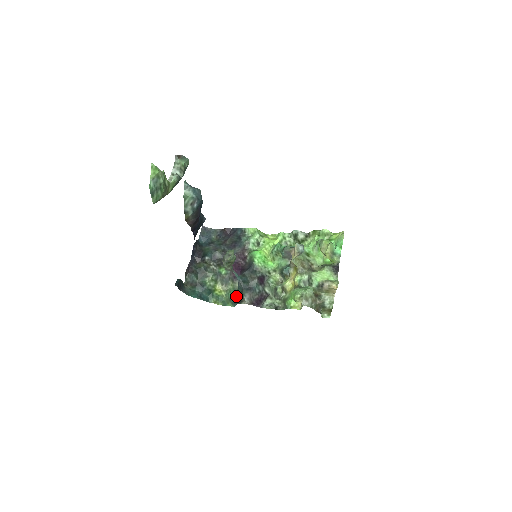
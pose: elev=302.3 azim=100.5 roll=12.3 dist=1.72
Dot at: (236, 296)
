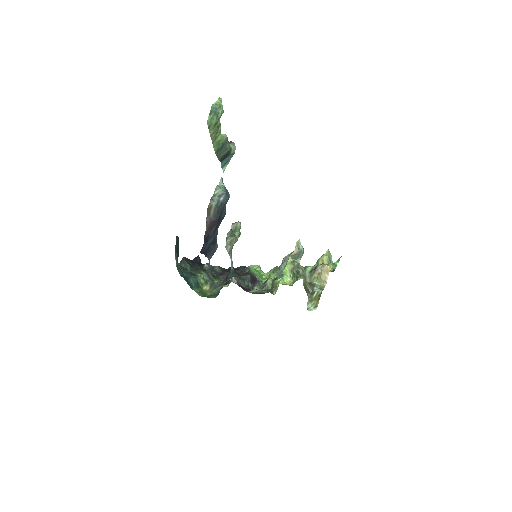
Dot at: occluded
